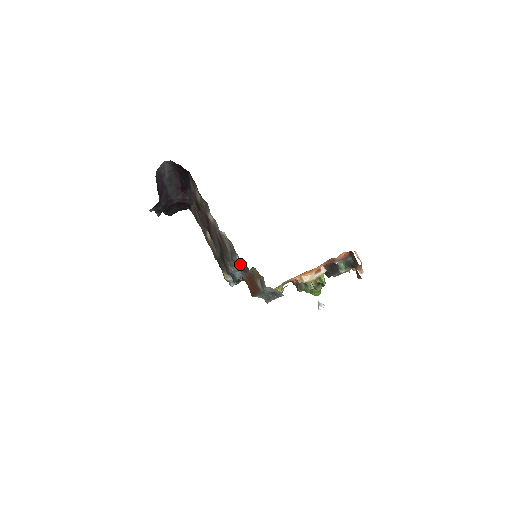
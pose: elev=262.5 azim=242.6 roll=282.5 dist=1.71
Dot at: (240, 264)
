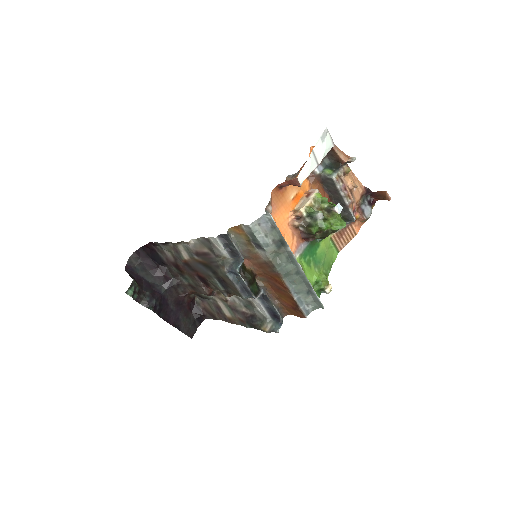
Dot at: (225, 250)
